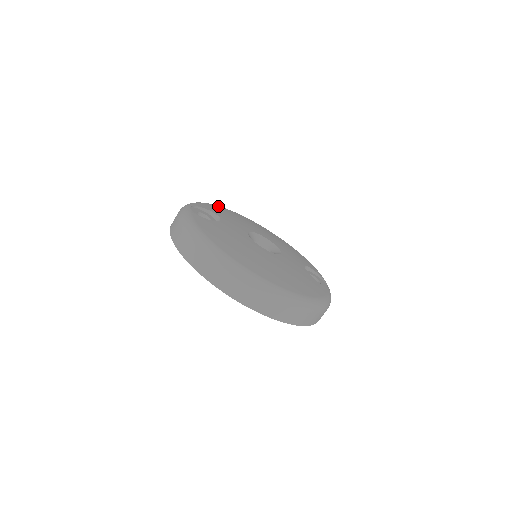
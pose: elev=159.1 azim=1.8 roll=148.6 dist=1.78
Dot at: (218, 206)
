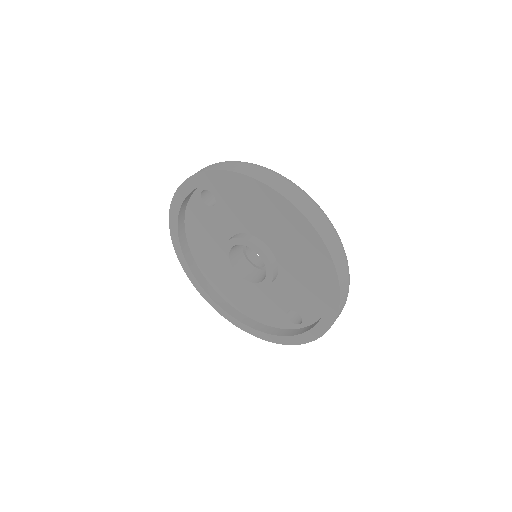
Dot at: occluded
